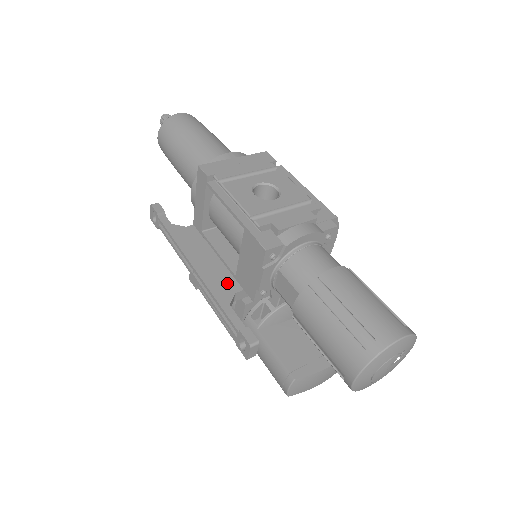
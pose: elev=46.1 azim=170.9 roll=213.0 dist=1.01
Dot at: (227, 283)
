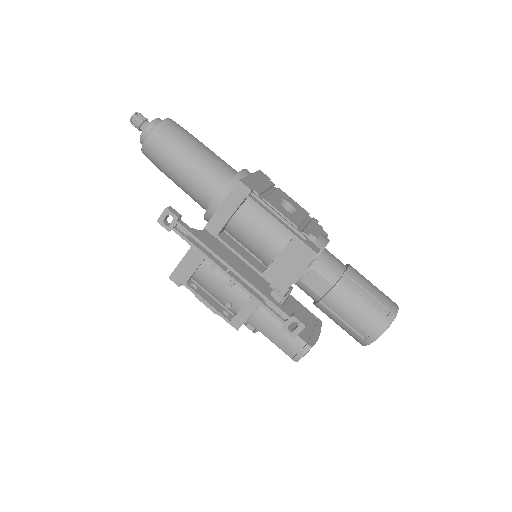
Dot at: (259, 280)
